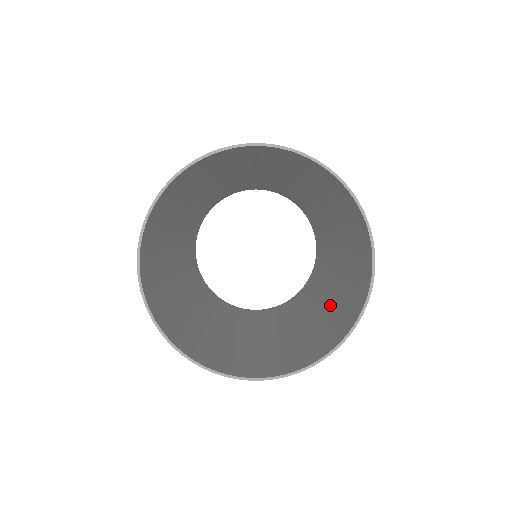
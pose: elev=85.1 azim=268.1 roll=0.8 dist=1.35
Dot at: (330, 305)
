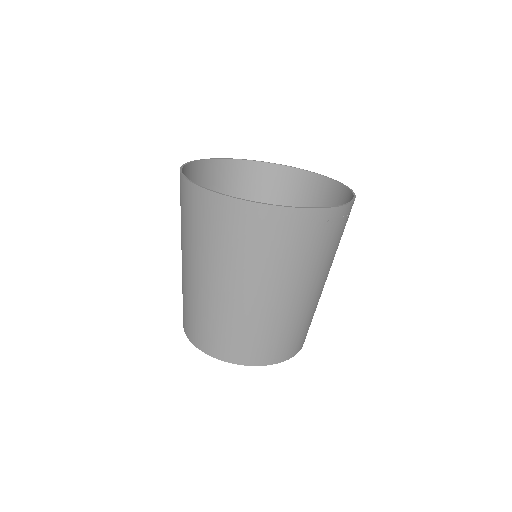
Dot at: (299, 273)
